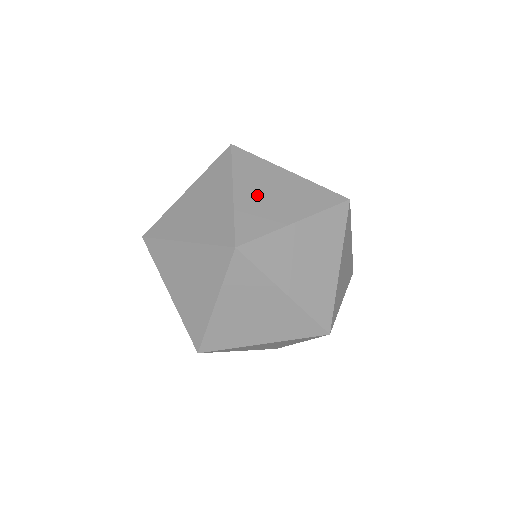
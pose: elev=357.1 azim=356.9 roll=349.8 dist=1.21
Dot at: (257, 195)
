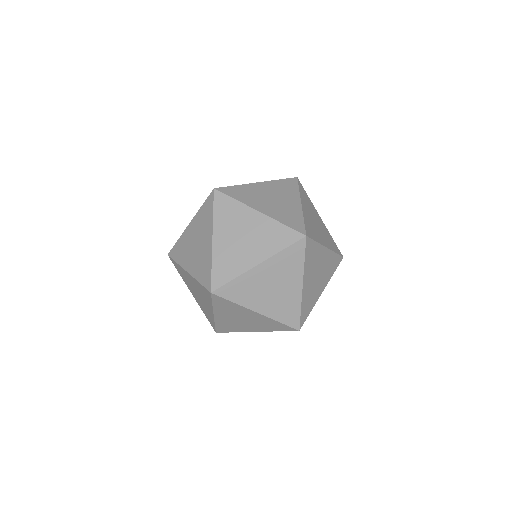
Dot at: (265, 280)
